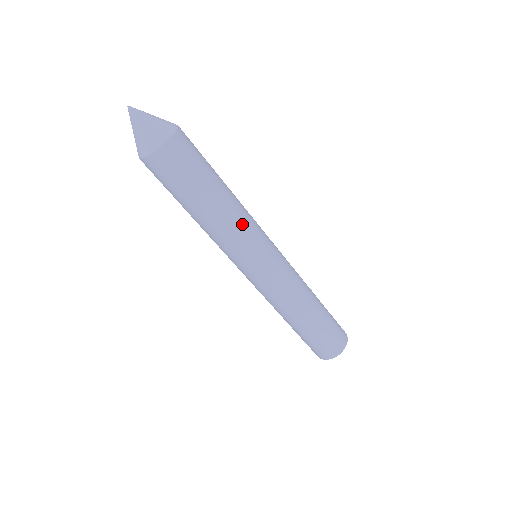
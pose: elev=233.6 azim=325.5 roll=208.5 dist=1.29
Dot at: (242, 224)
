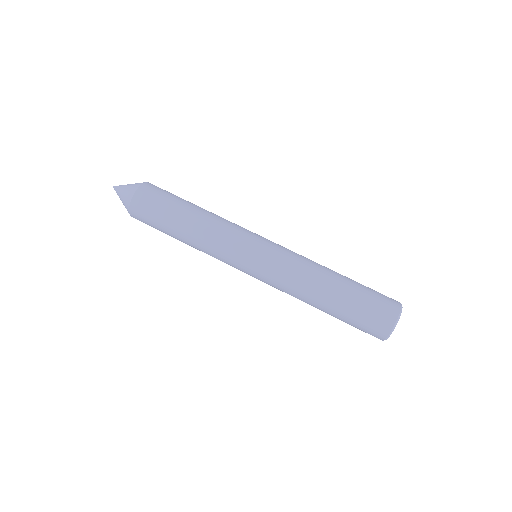
Dot at: (225, 221)
